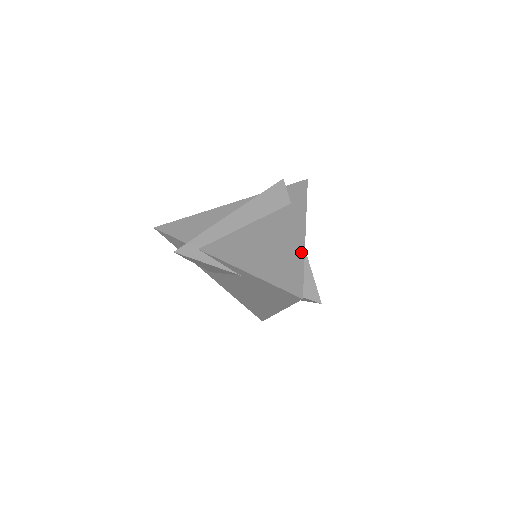
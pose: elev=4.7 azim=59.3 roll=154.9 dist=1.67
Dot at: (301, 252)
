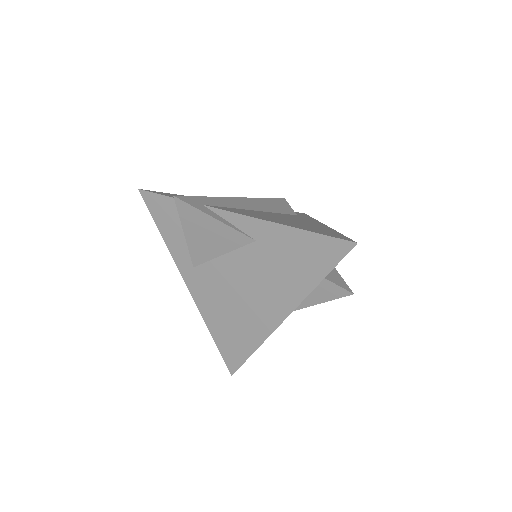
Dot at: (331, 229)
